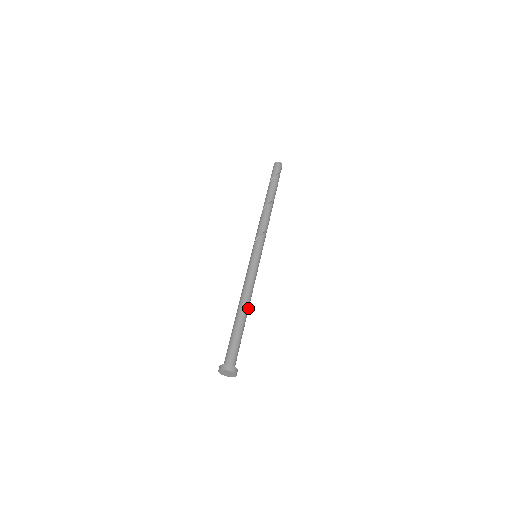
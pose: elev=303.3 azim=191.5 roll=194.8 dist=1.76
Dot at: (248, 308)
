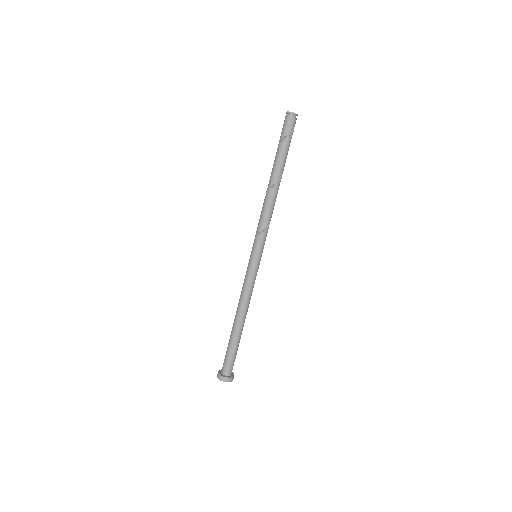
Dot at: (245, 318)
